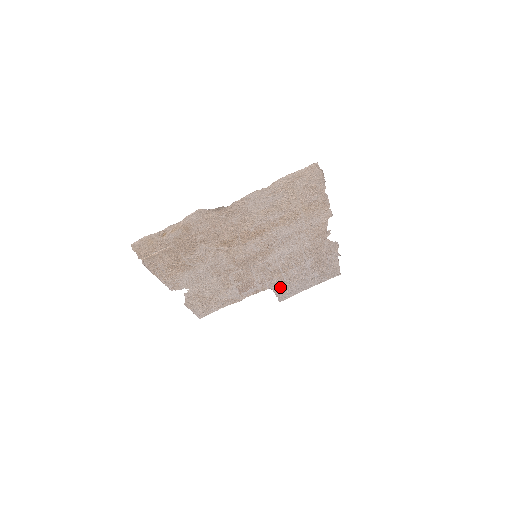
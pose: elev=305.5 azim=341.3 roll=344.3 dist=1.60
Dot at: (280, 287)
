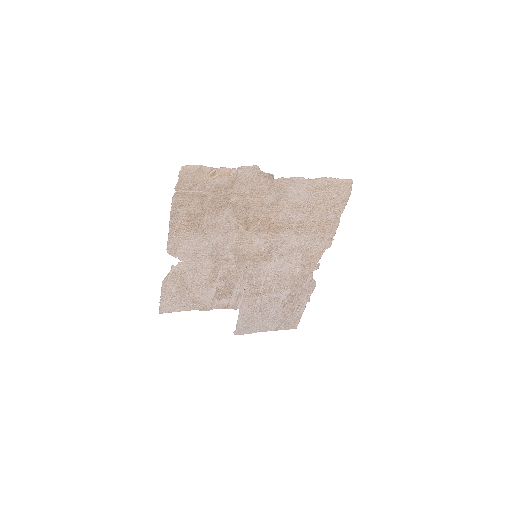
Dot at: (246, 314)
